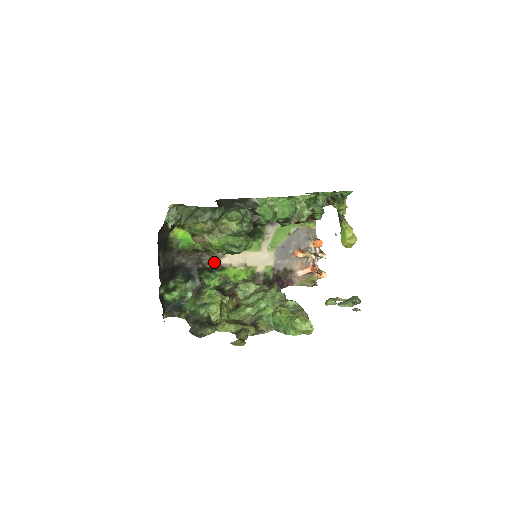
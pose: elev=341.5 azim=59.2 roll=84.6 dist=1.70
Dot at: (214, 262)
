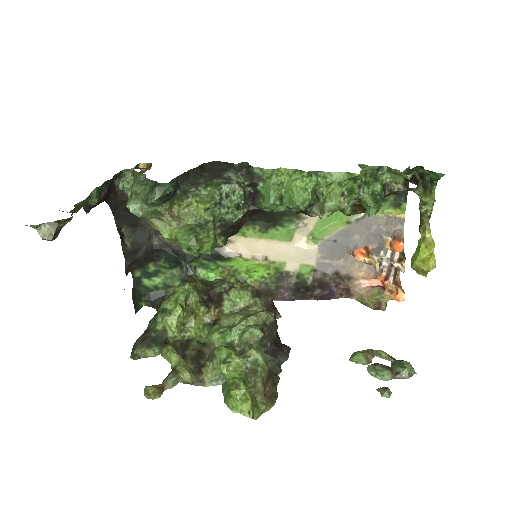
Dot at: occluded
